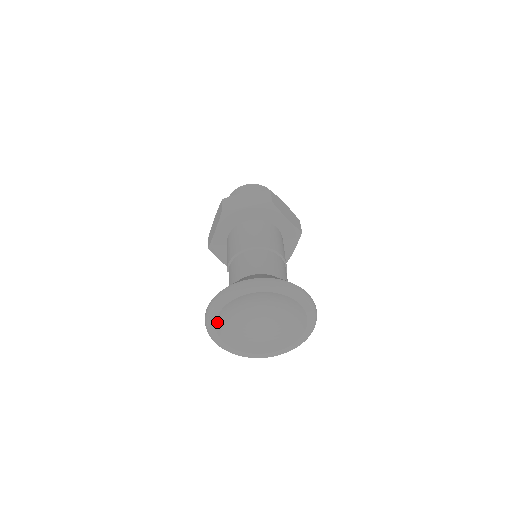
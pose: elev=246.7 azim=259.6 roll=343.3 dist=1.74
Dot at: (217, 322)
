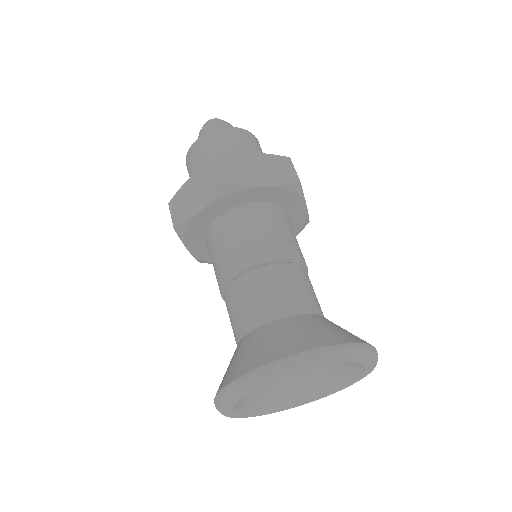
Dot at: (242, 411)
